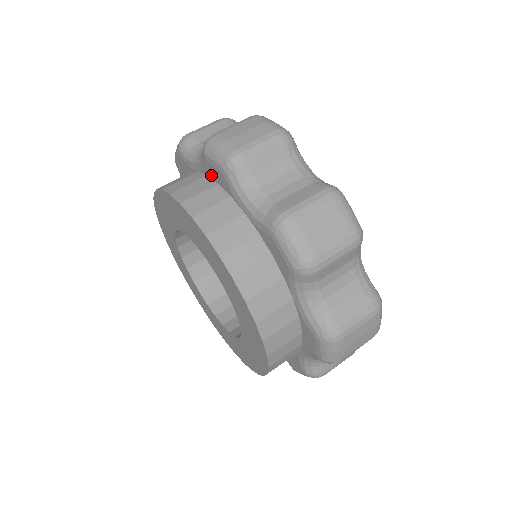
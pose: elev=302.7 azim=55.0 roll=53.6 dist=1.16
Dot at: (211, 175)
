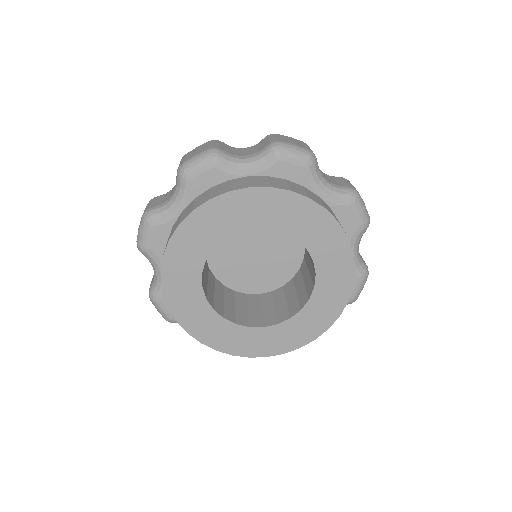
Dot at: (278, 174)
